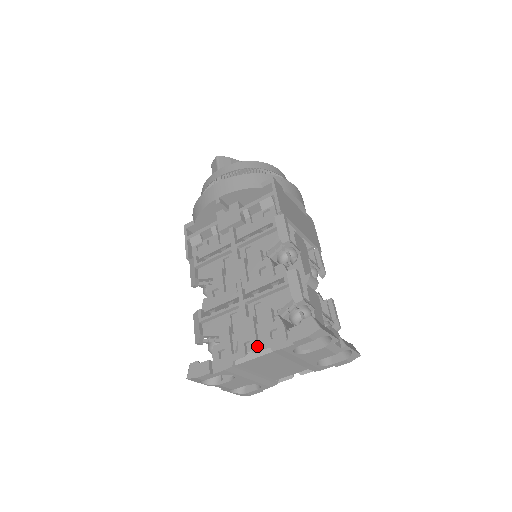
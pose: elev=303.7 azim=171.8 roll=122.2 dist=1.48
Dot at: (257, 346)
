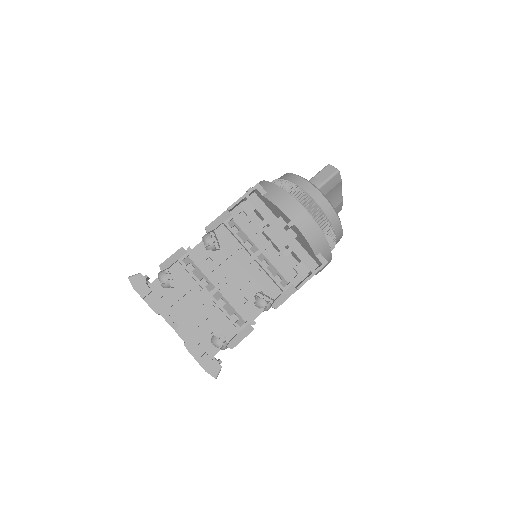
Dot at: (182, 331)
